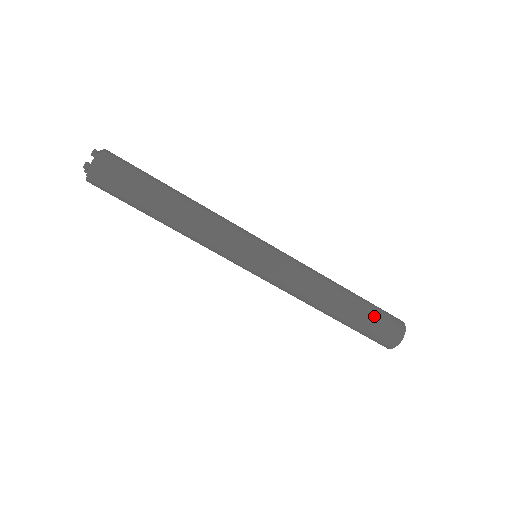
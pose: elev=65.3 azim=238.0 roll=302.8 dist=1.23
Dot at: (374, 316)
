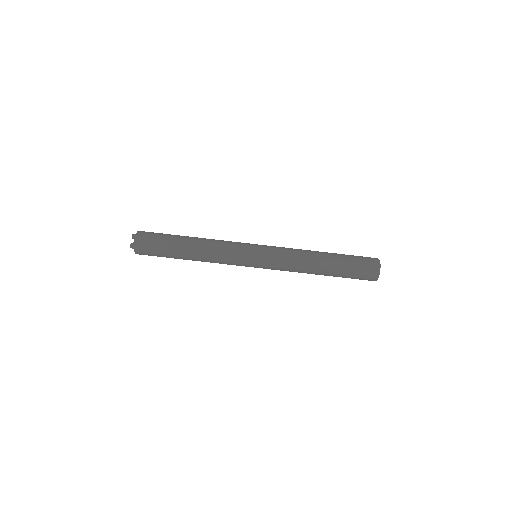
Dot at: (352, 263)
